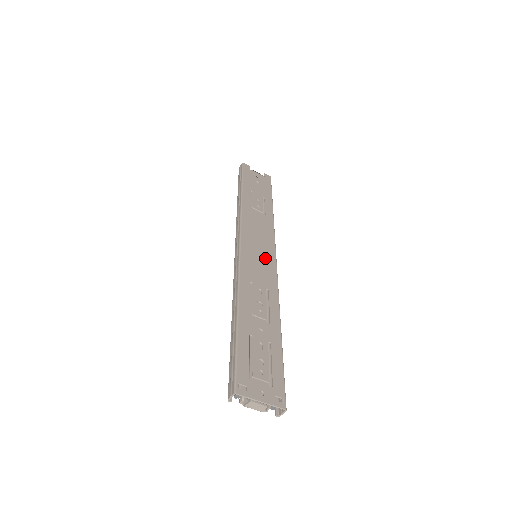
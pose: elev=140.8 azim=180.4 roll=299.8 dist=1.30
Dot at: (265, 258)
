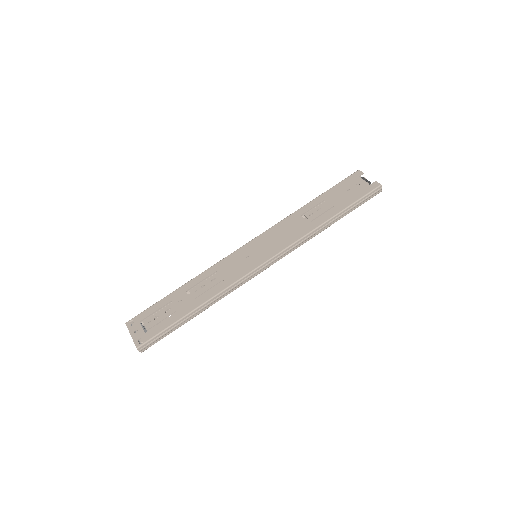
Dot at: (254, 259)
